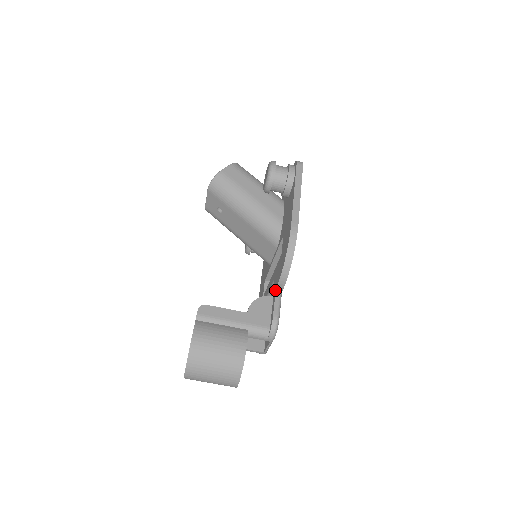
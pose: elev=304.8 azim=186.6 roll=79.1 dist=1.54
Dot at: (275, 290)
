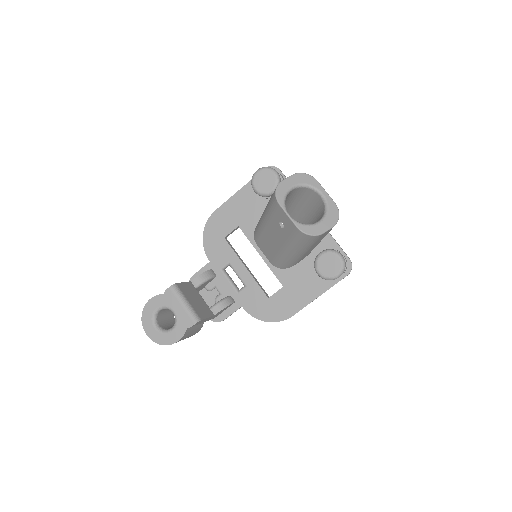
Dot at: (240, 307)
